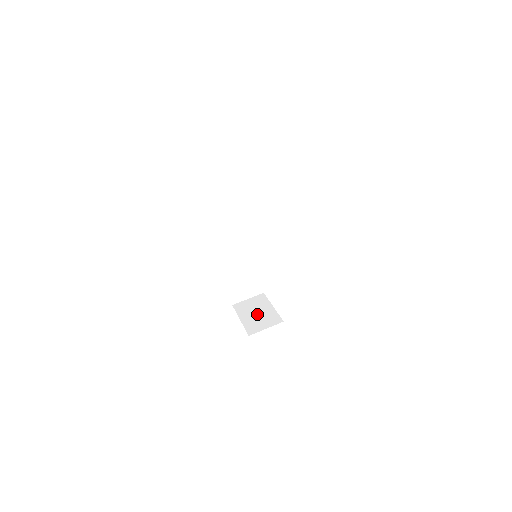
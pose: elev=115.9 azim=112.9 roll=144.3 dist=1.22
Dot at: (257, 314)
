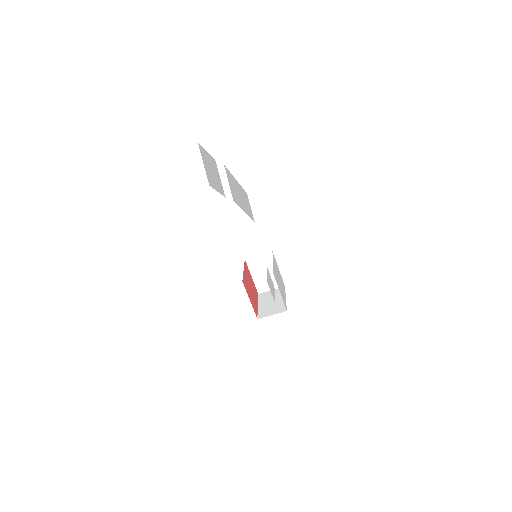
Dot at: (271, 303)
